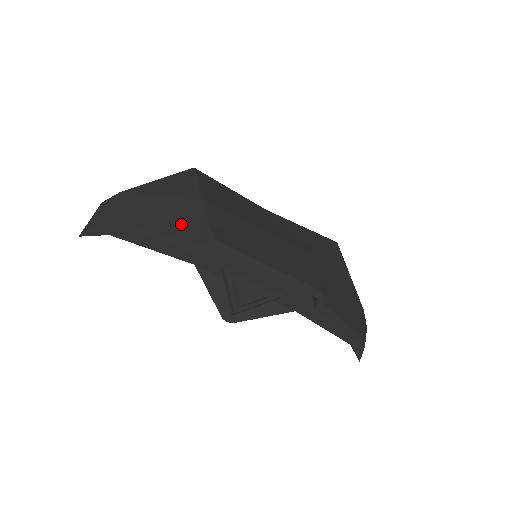
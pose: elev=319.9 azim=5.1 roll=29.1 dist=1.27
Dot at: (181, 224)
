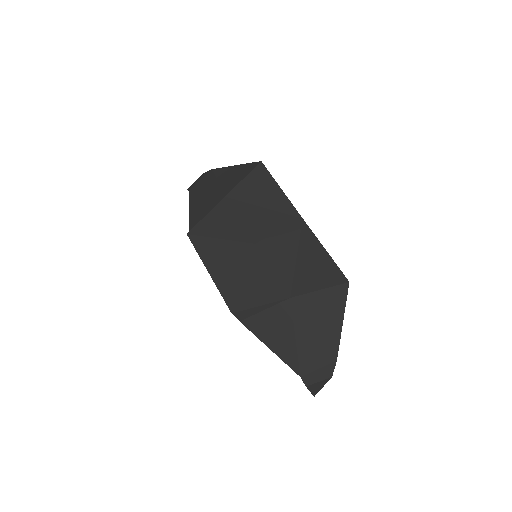
Dot at: (200, 211)
